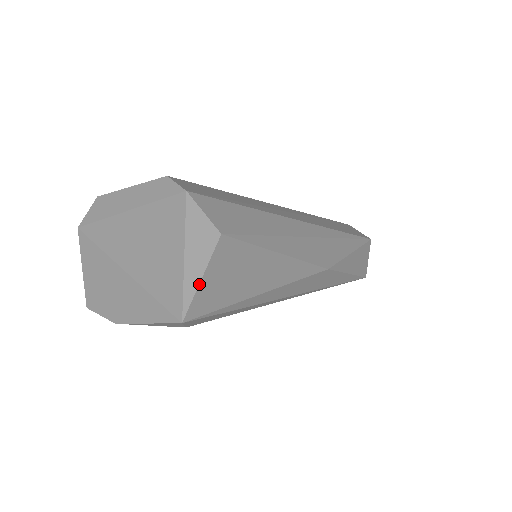
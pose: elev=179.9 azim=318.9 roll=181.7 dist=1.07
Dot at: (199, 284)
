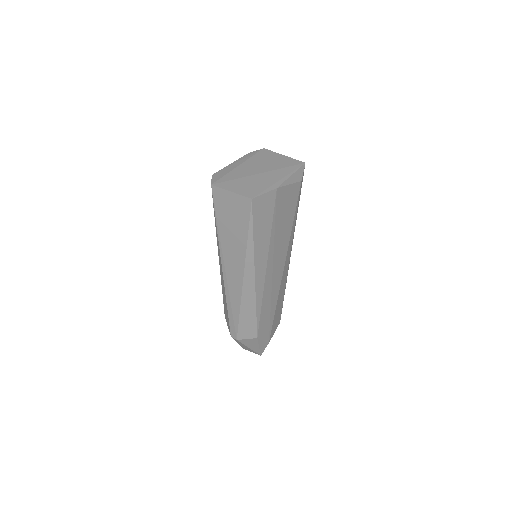
Dot at: occluded
